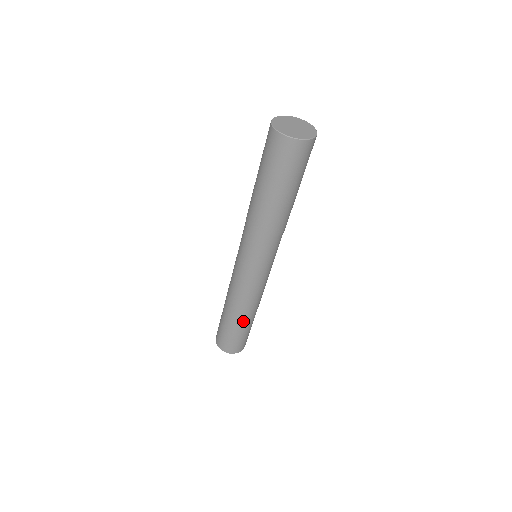
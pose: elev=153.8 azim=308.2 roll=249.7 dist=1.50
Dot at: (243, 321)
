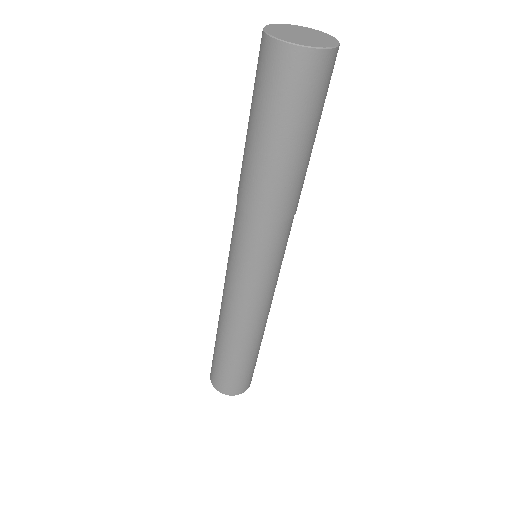
Dot at: (240, 351)
